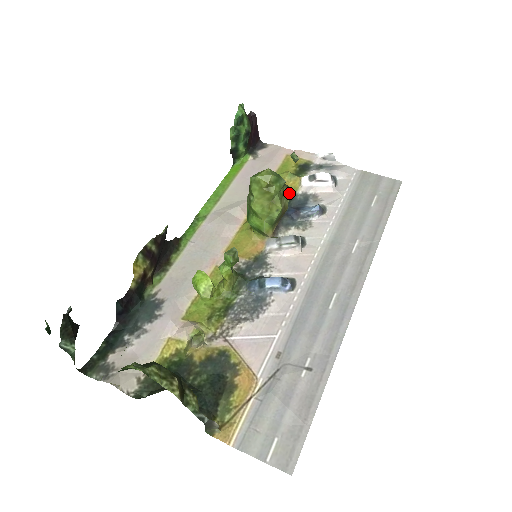
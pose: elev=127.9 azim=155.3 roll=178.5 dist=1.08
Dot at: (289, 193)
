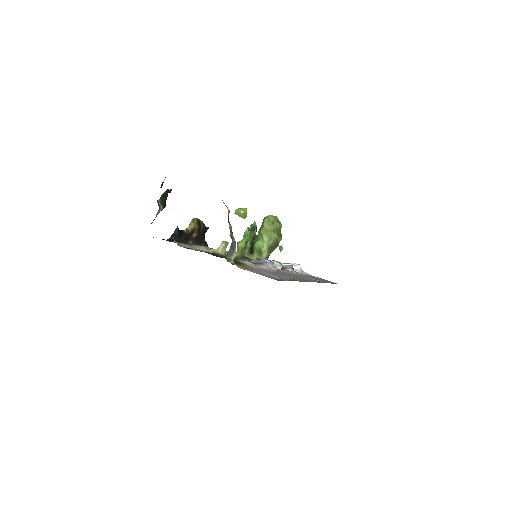
Dot at: (281, 238)
